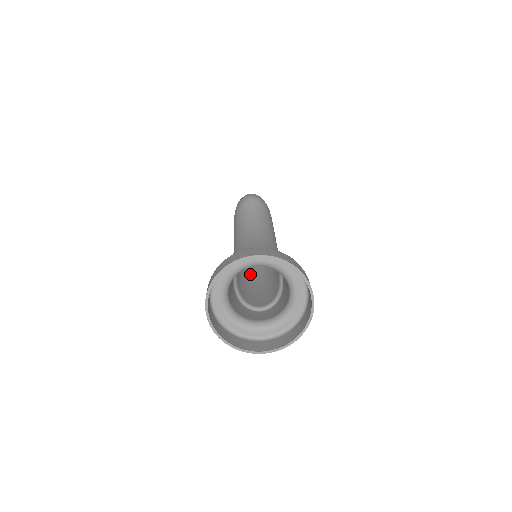
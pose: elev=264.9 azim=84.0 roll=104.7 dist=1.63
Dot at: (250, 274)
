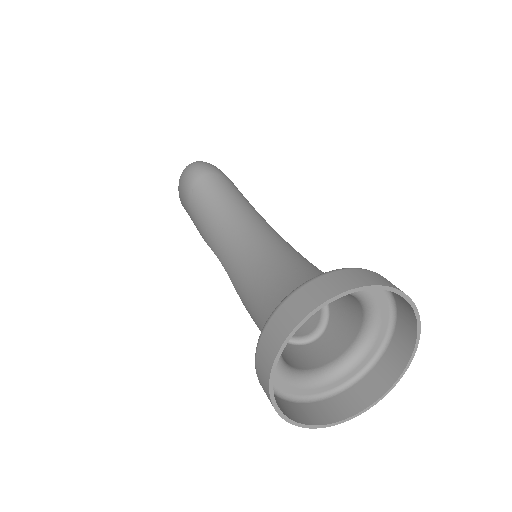
Dot at: occluded
